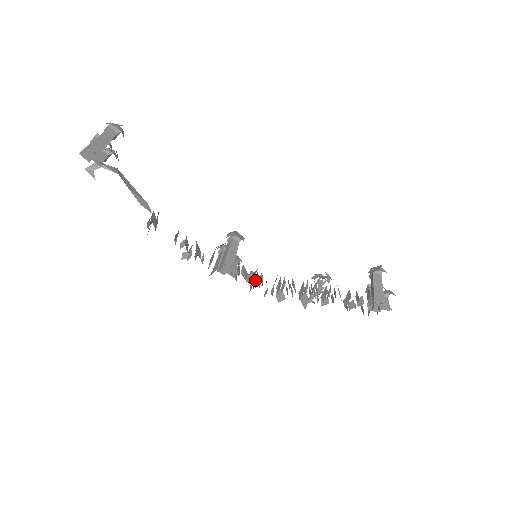
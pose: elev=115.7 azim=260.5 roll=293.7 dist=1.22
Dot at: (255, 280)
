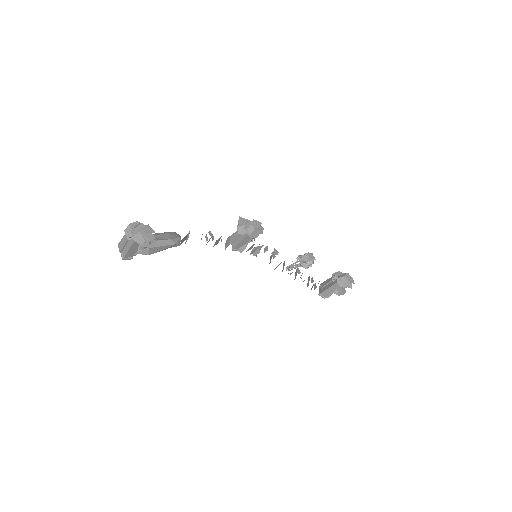
Dot at: occluded
